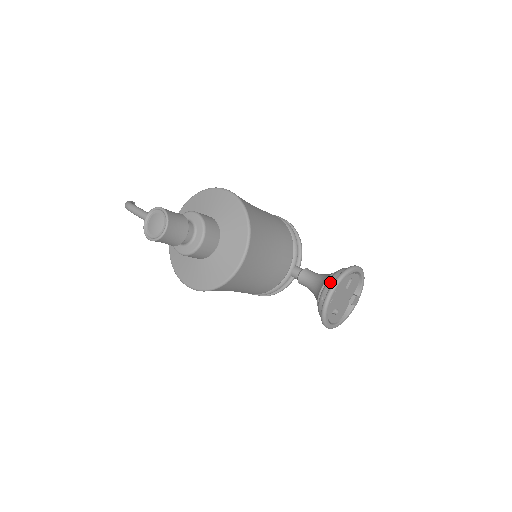
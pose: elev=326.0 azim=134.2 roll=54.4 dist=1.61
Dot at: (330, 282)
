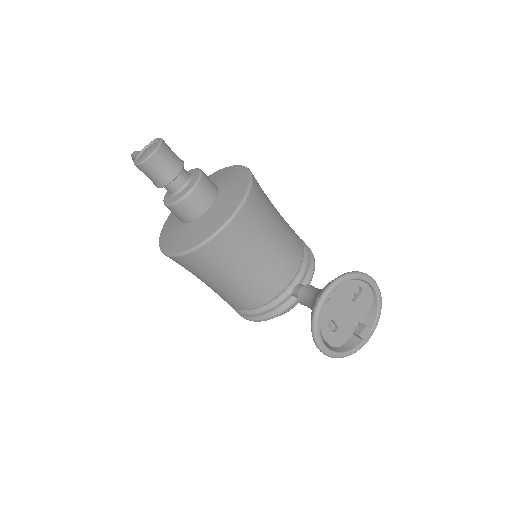
Dot at: occluded
